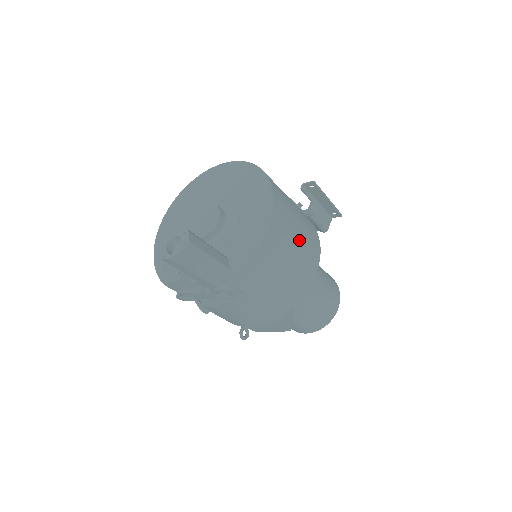
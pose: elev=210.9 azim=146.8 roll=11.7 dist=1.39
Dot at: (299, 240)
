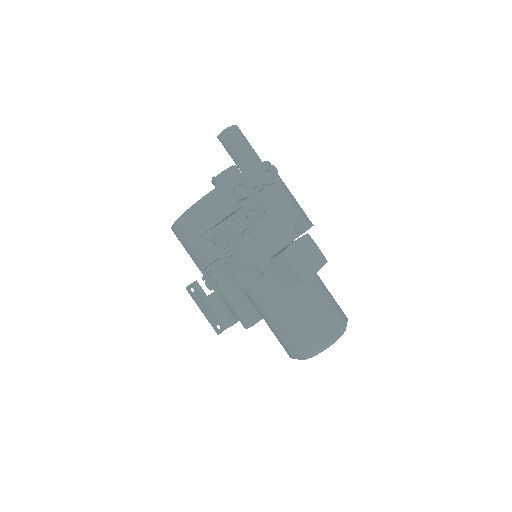
Dot at: occluded
